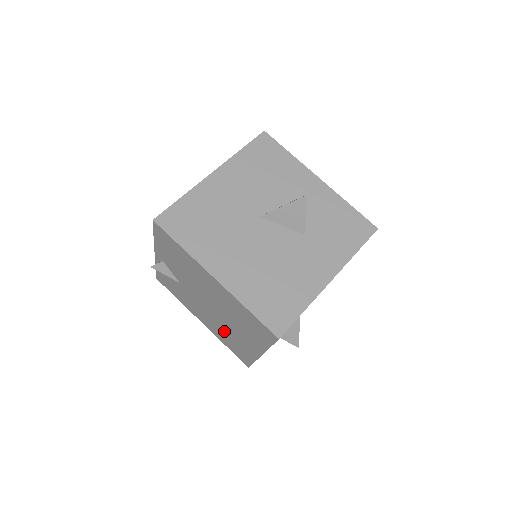
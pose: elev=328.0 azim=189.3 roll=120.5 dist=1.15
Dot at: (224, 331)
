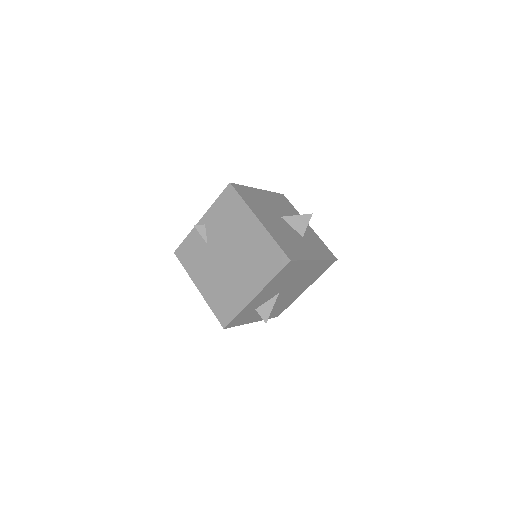
Dot at: (225, 286)
